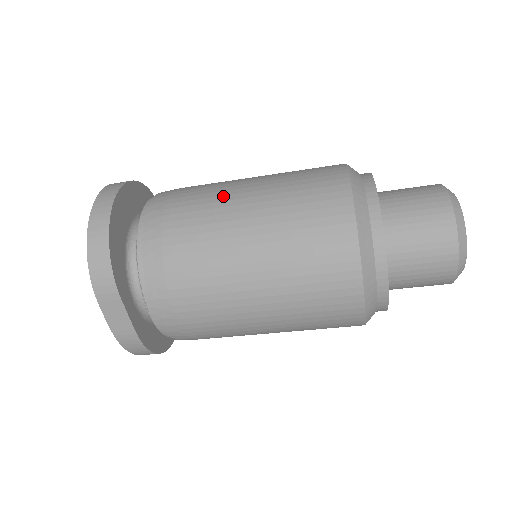
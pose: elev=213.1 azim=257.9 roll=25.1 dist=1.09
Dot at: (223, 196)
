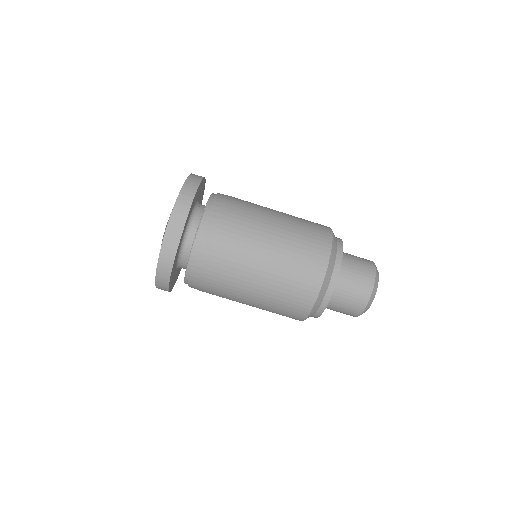
Dot at: occluded
